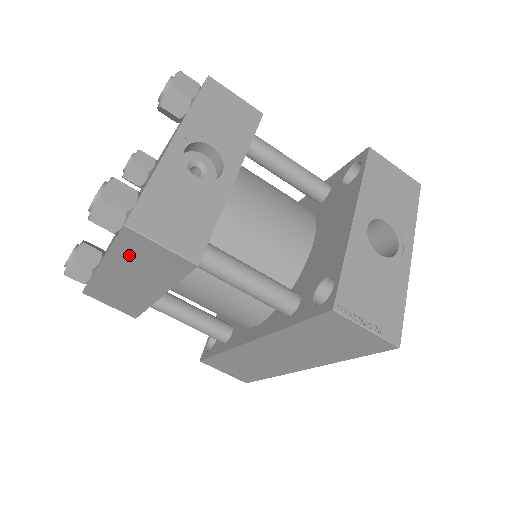
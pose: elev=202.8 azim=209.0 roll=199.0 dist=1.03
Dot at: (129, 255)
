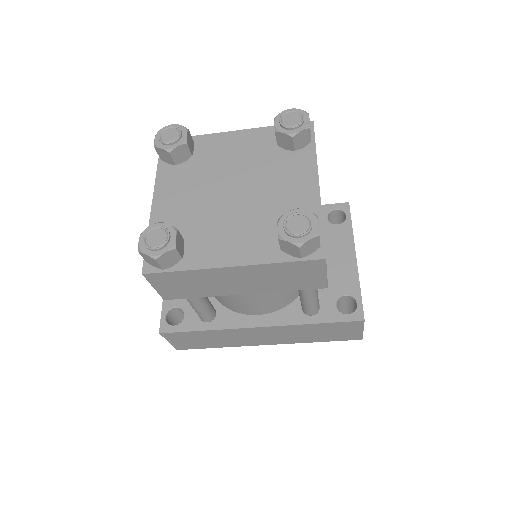
Dot at: (283, 270)
